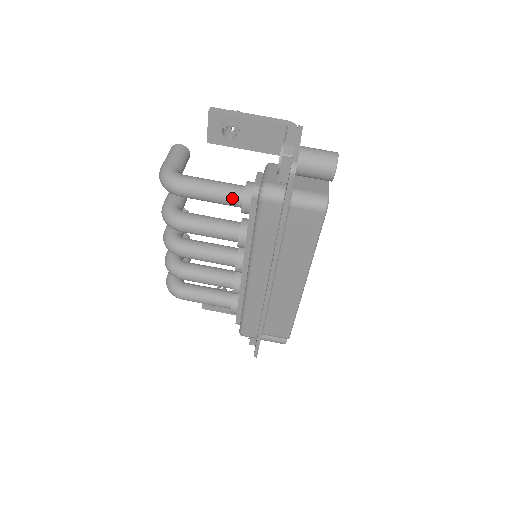
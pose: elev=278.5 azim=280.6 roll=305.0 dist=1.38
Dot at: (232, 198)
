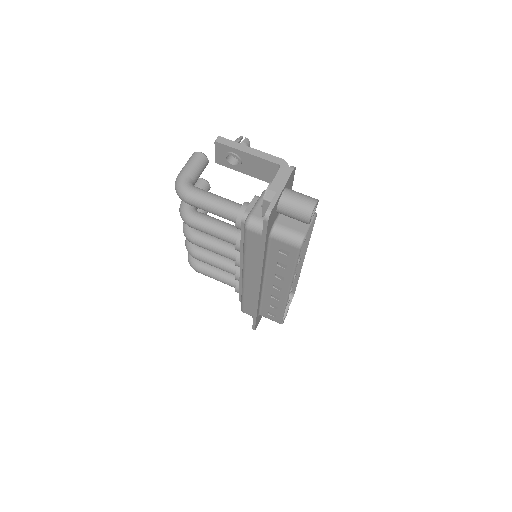
Dot at: (229, 216)
